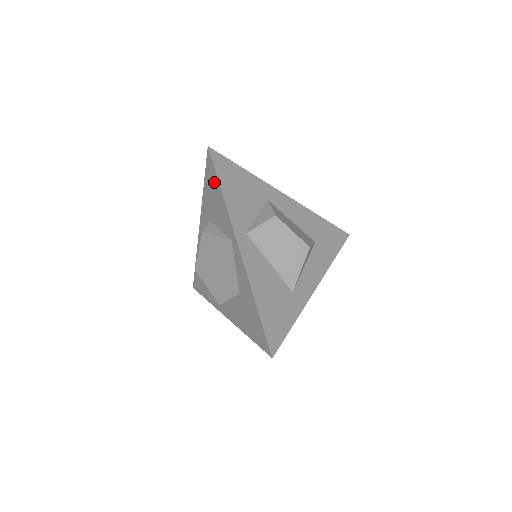
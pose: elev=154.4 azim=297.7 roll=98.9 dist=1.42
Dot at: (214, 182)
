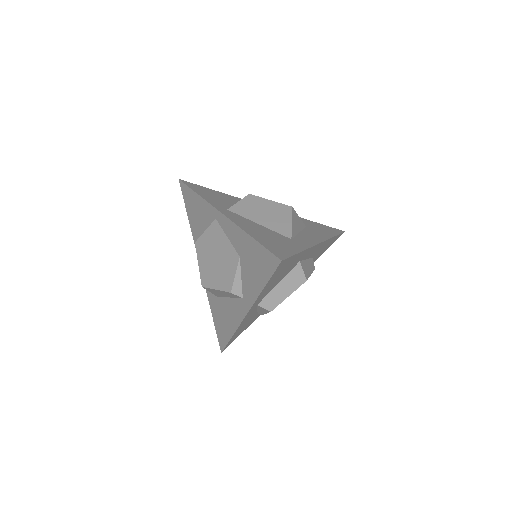
Dot at: (191, 197)
